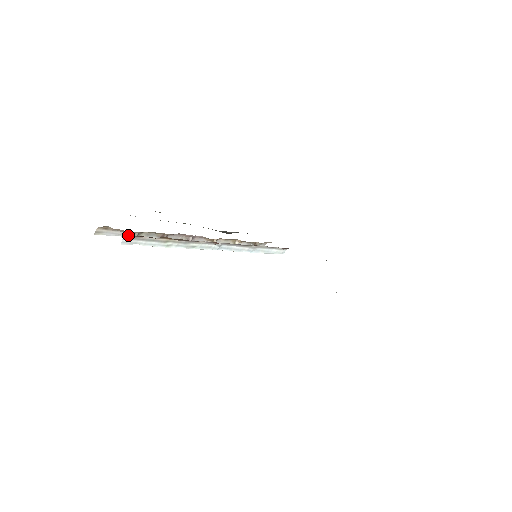
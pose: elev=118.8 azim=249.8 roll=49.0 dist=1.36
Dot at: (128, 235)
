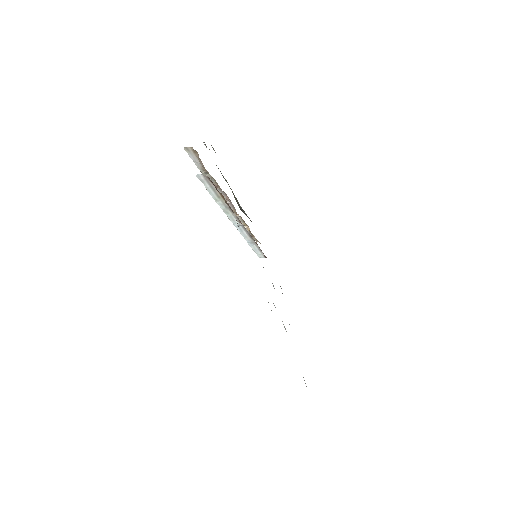
Dot at: (200, 167)
